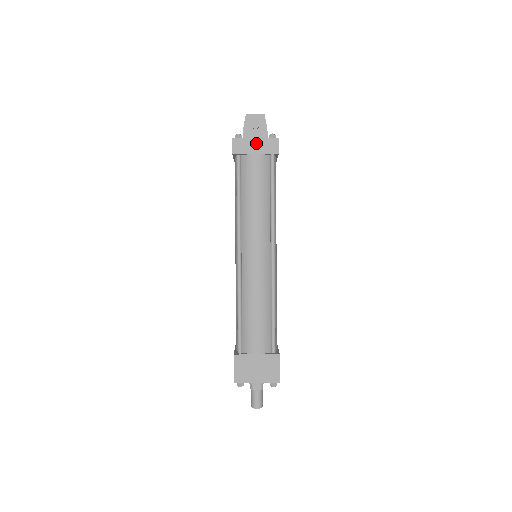
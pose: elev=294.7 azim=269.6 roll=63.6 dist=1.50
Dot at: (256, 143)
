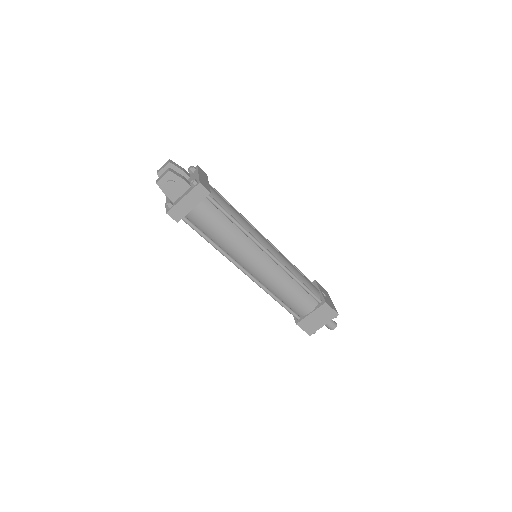
Dot at: (187, 201)
